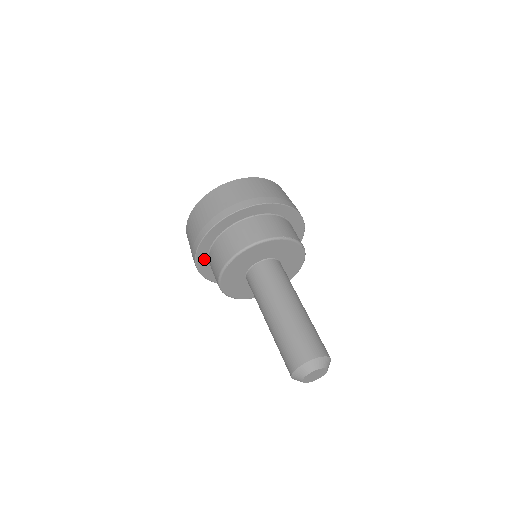
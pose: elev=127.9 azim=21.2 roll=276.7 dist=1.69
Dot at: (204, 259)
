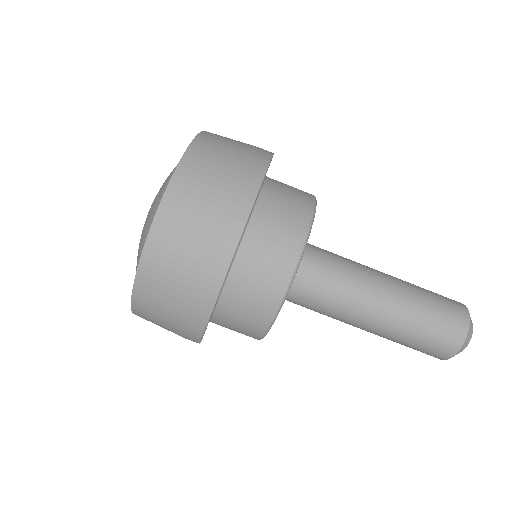
Dot at: occluded
